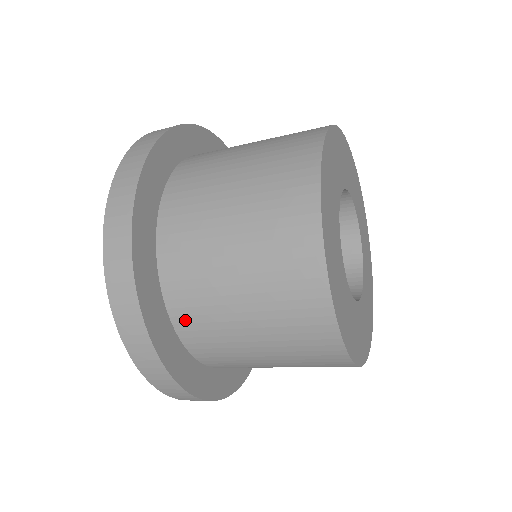
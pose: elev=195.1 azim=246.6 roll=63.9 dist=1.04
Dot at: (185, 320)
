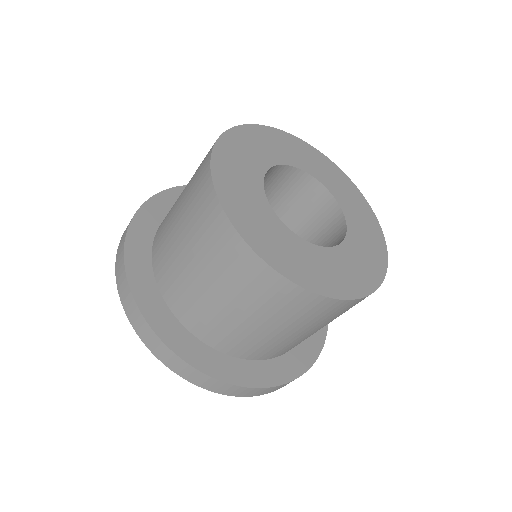
Dot at: (163, 280)
